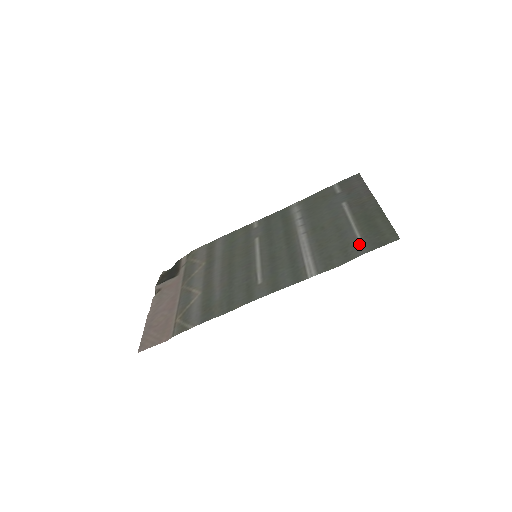
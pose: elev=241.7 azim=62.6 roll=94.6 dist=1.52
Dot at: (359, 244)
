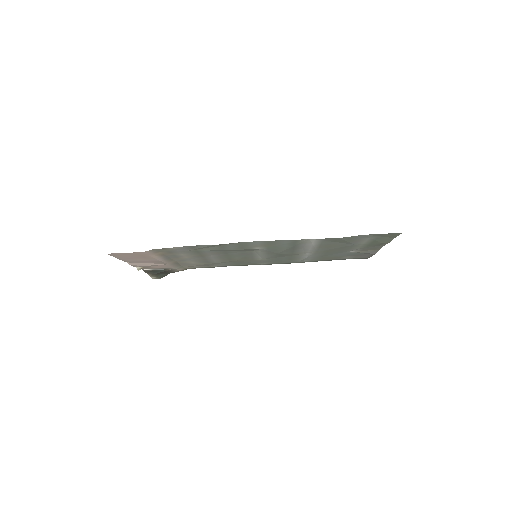
Dot at: (362, 238)
